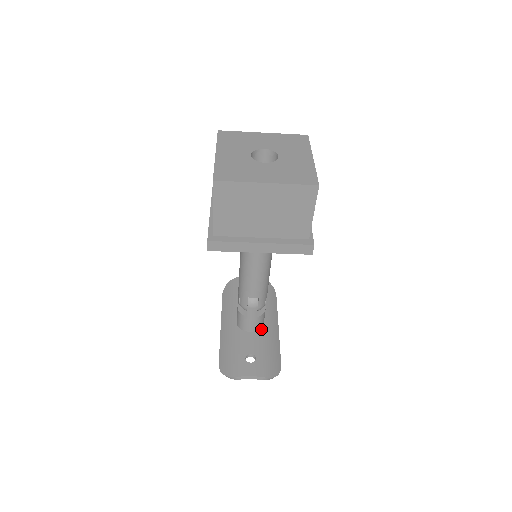
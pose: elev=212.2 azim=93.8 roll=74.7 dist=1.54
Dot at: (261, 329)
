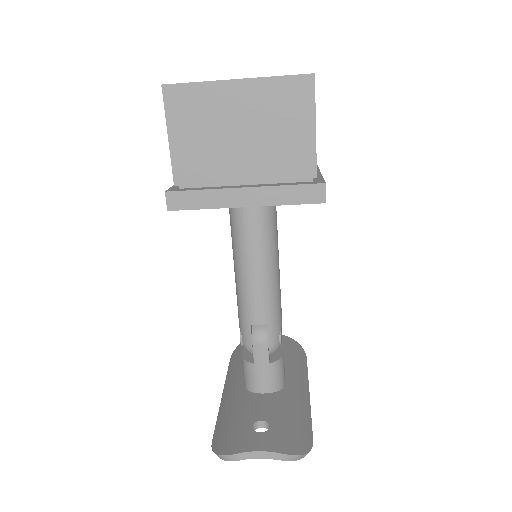
Dot at: (280, 390)
